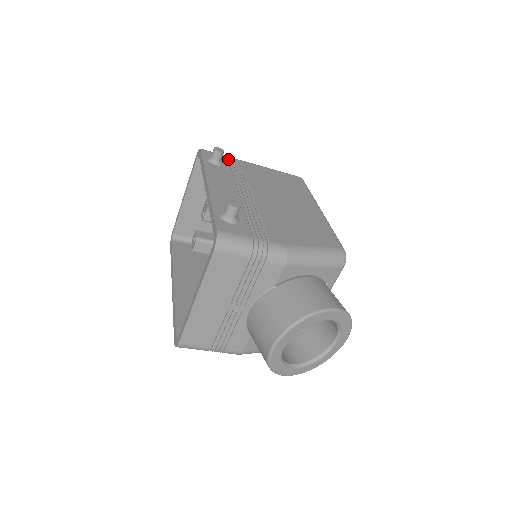
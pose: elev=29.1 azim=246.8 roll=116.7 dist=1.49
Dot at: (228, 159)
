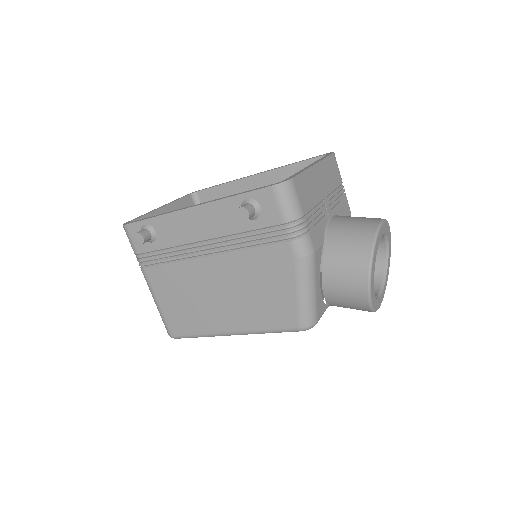
Dot at: occluded
